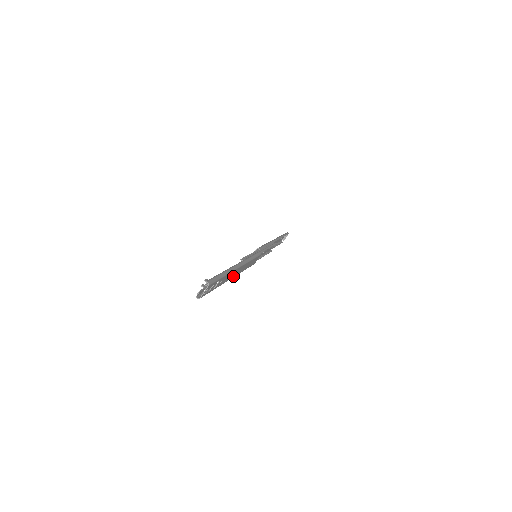
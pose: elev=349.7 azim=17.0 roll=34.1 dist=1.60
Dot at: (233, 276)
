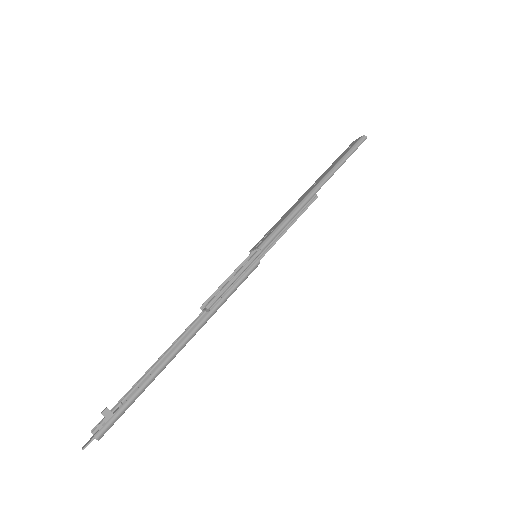
Dot at: occluded
